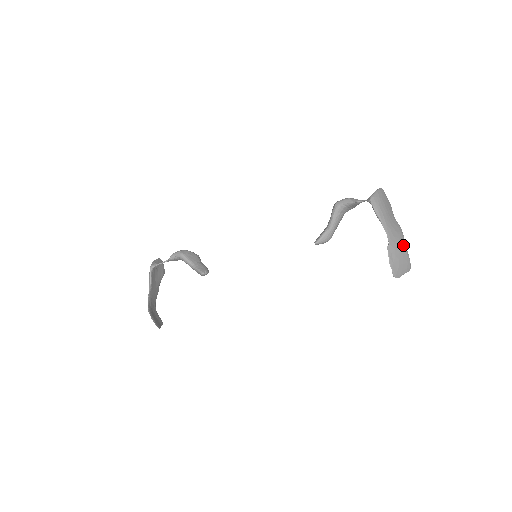
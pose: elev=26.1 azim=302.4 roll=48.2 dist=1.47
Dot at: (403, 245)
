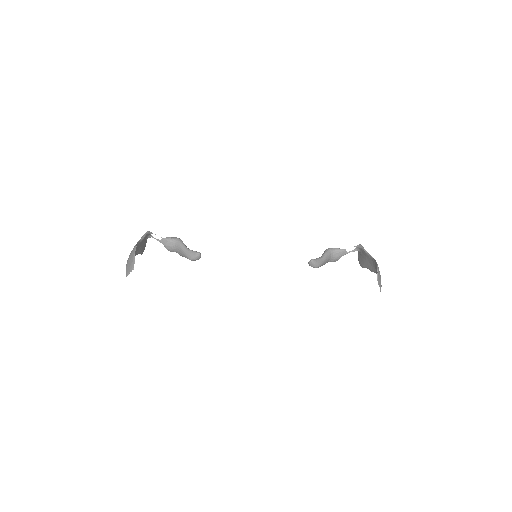
Dot at: occluded
